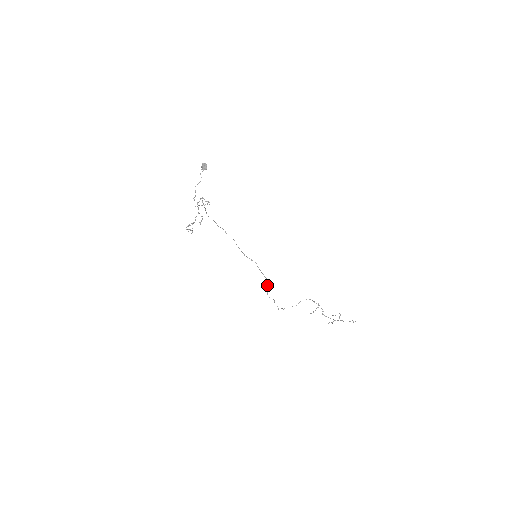
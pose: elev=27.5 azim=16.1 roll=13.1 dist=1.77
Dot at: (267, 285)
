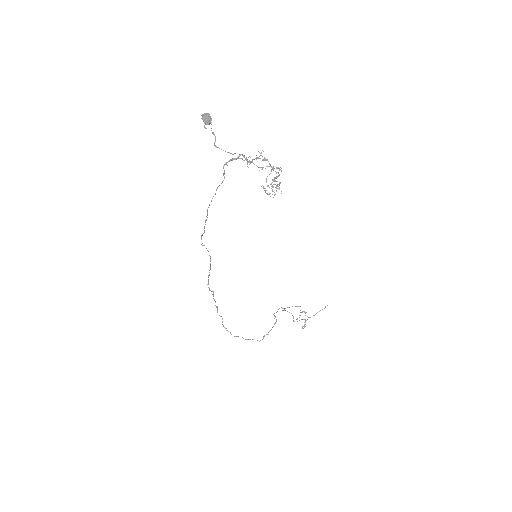
Dot at: (223, 325)
